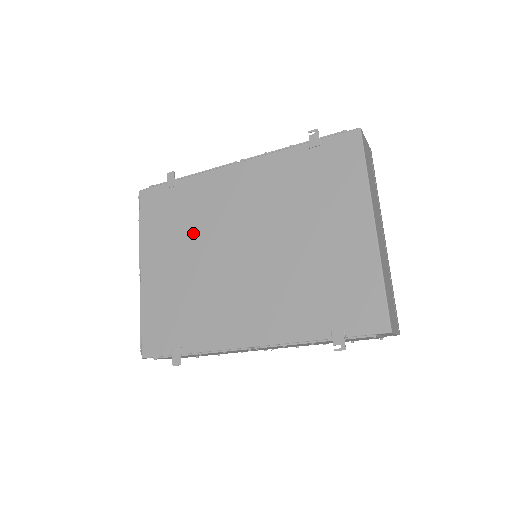
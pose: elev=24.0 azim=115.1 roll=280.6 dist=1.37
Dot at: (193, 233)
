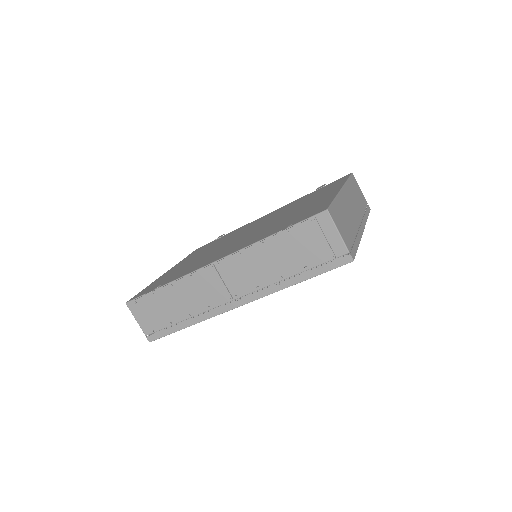
Dot at: occluded
